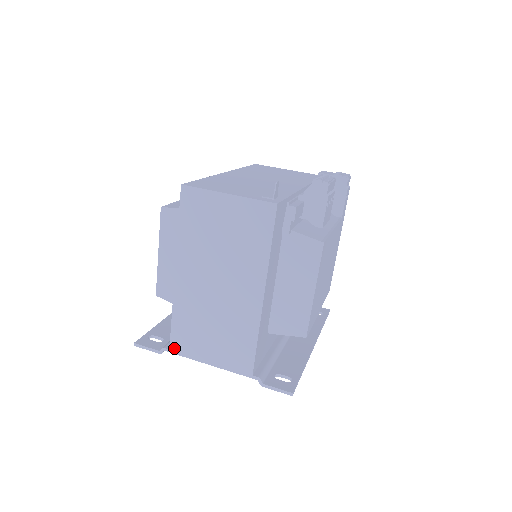
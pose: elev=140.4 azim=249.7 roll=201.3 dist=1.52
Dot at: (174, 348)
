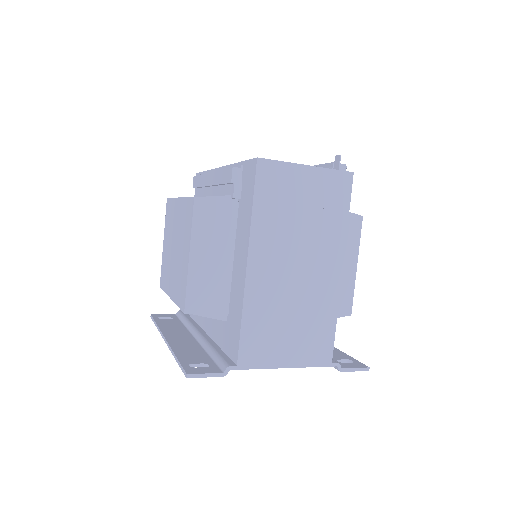
Dot at: (243, 362)
